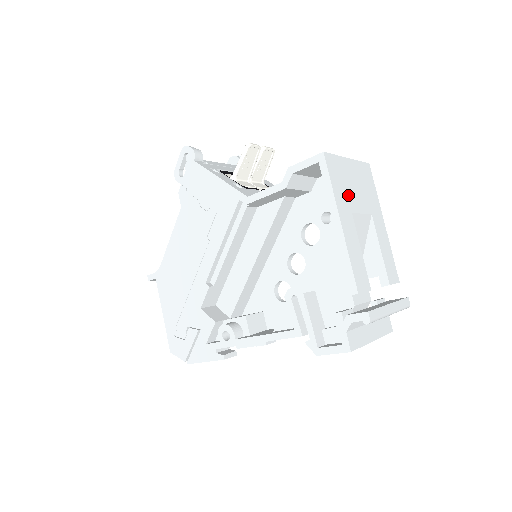
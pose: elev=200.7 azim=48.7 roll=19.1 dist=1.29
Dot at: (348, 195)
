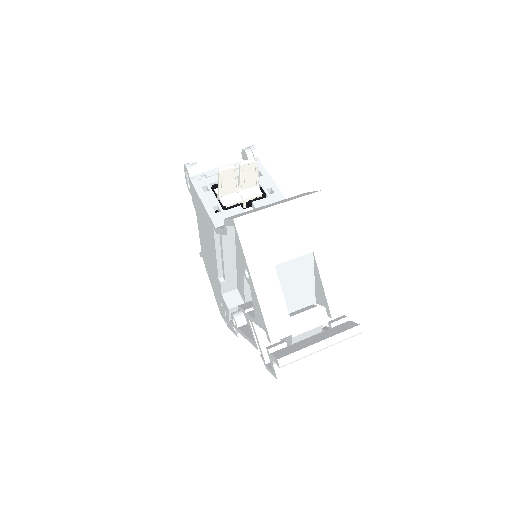
Dot at: (271, 248)
